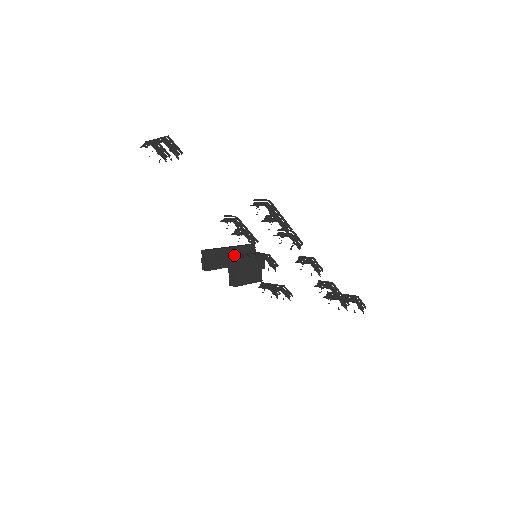
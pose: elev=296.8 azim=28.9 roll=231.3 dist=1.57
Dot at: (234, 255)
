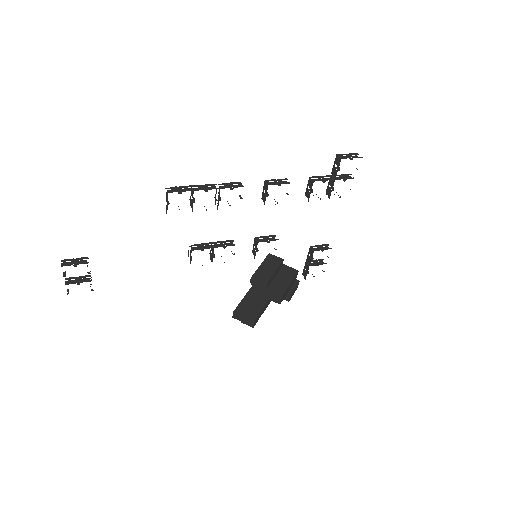
Dot at: occluded
